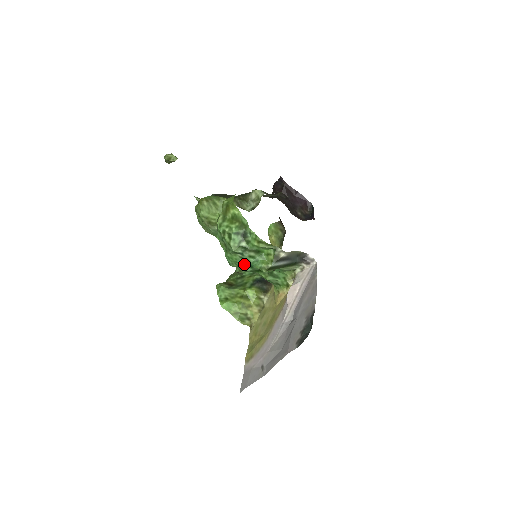
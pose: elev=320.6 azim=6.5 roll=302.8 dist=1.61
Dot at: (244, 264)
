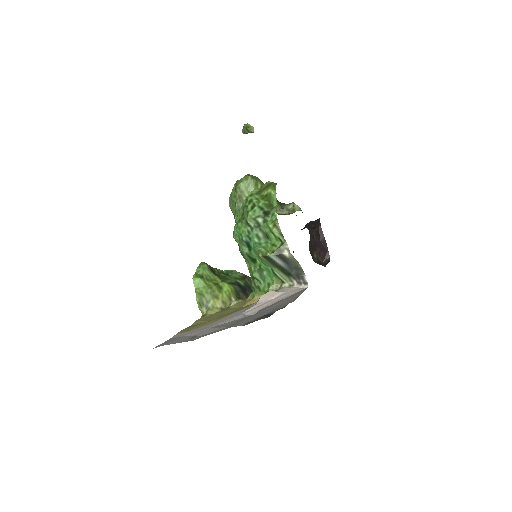
Dot at: (246, 241)
